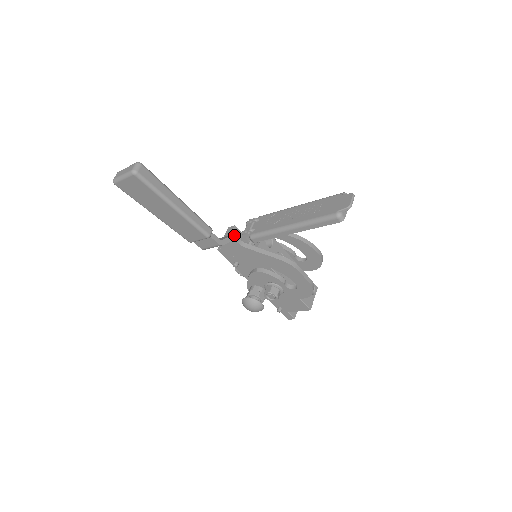
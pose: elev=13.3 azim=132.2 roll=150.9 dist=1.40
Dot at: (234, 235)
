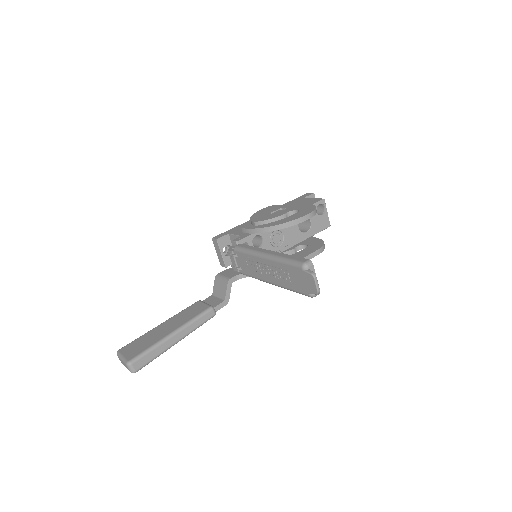
Dot at: (229, 281)
